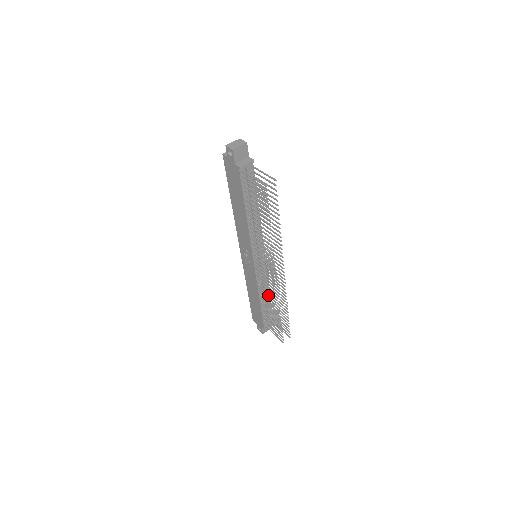
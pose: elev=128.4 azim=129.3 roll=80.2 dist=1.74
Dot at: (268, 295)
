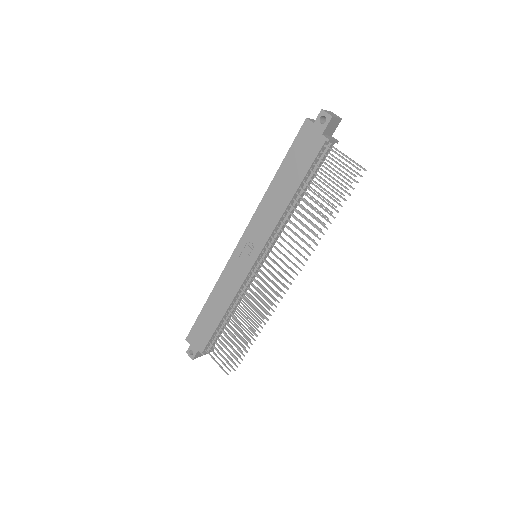
Dot at: (247, 308)
